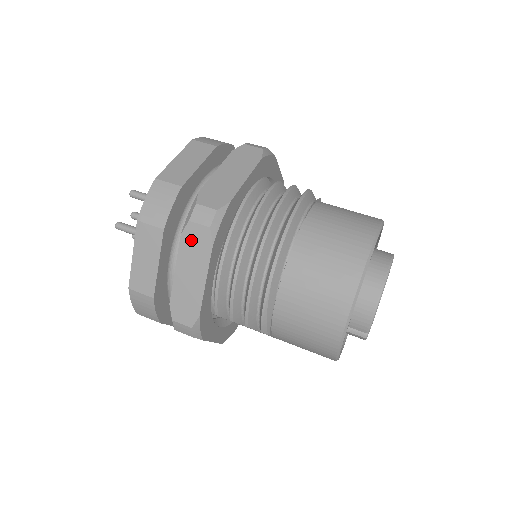
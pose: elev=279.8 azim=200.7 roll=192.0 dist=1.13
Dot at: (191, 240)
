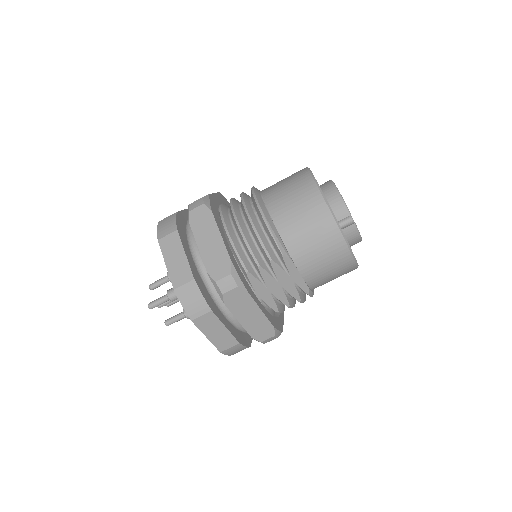
Dot at: (197, 220)
